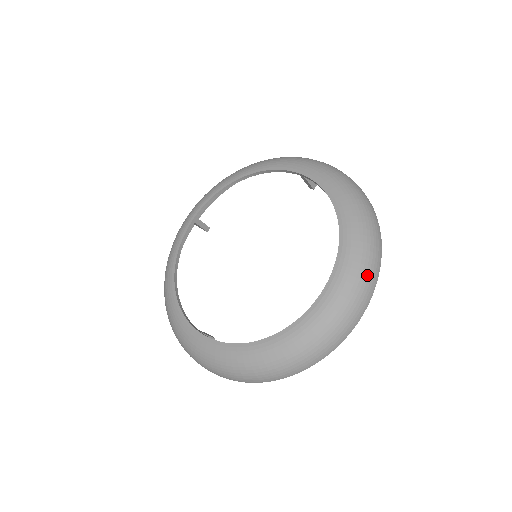
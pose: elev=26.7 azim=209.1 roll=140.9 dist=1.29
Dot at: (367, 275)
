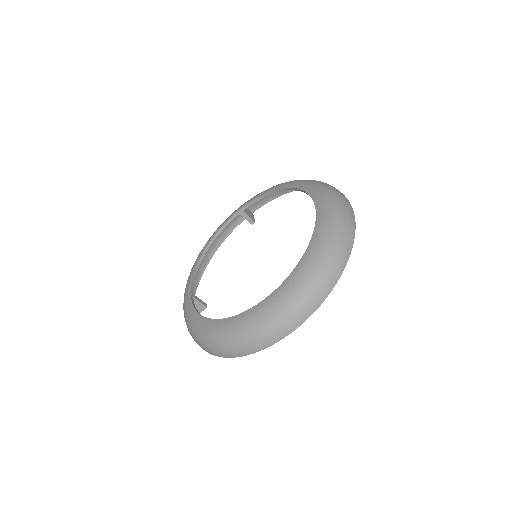
Dot at: (326, 184)
